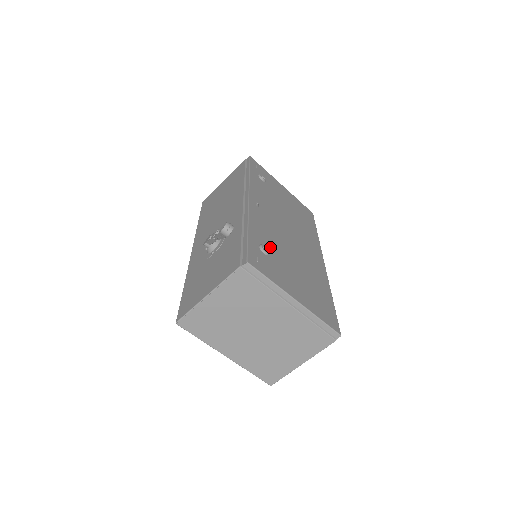
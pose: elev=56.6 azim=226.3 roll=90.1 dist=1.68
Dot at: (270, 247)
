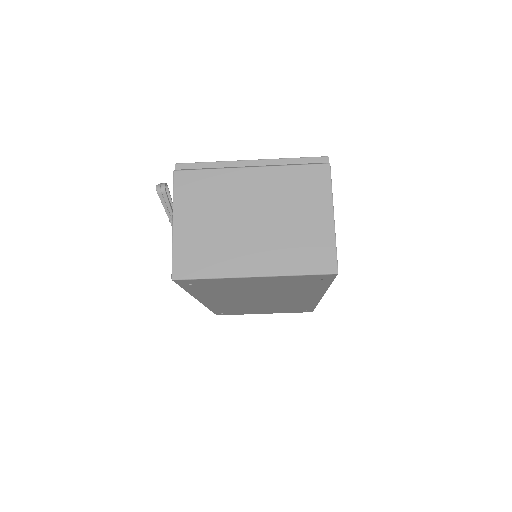
Dot at: occluded
